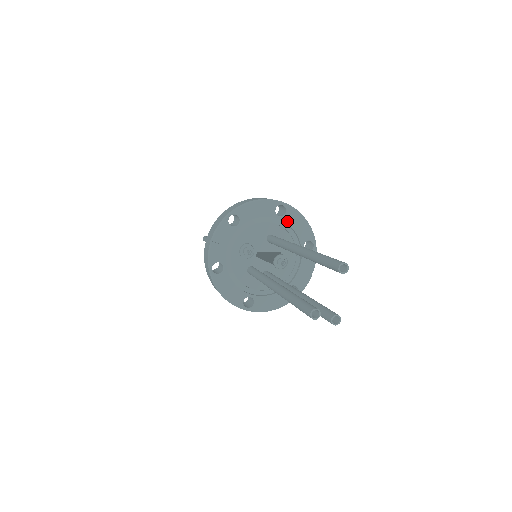
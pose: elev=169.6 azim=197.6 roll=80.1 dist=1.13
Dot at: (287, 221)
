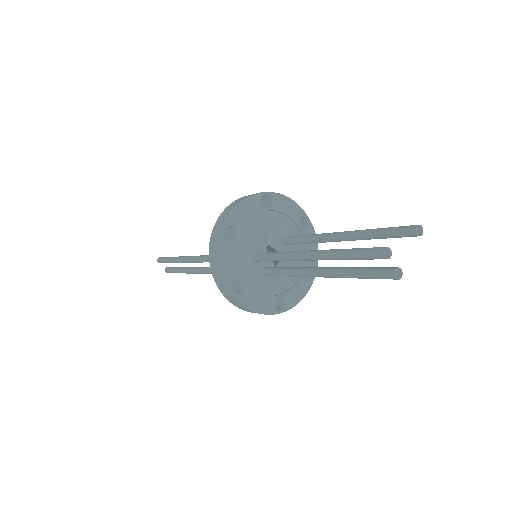
Dot at: occluded
